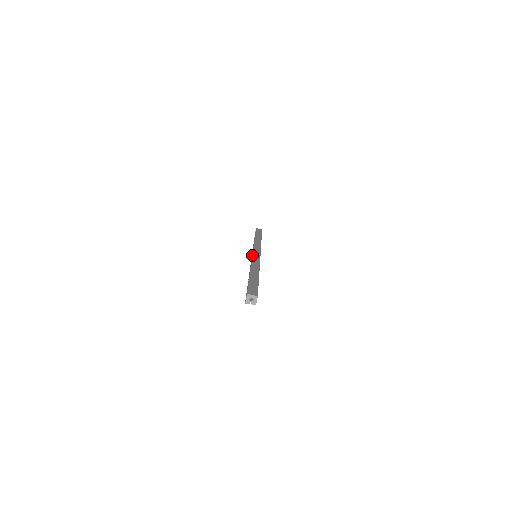
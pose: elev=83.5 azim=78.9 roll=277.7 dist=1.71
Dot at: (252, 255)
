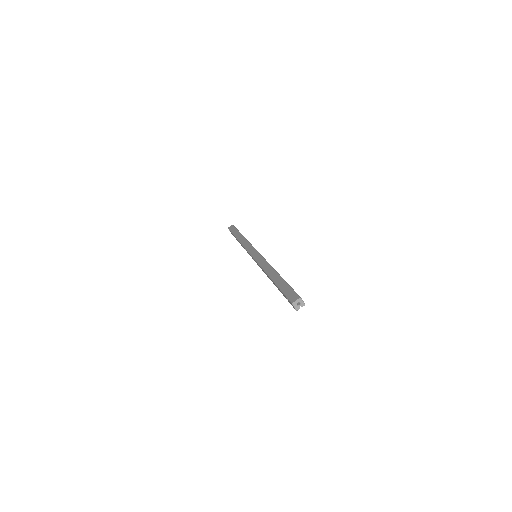
Dot at: (254, 259)
